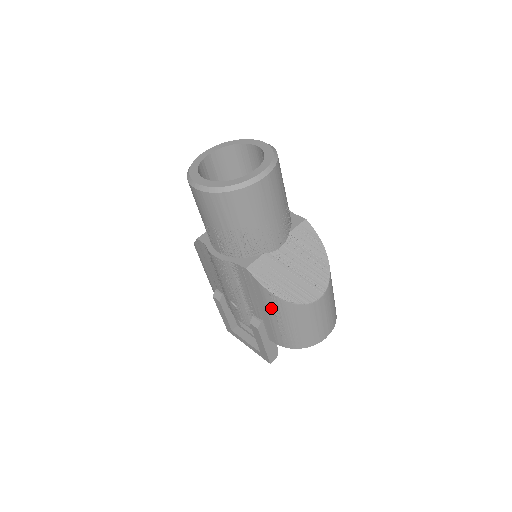
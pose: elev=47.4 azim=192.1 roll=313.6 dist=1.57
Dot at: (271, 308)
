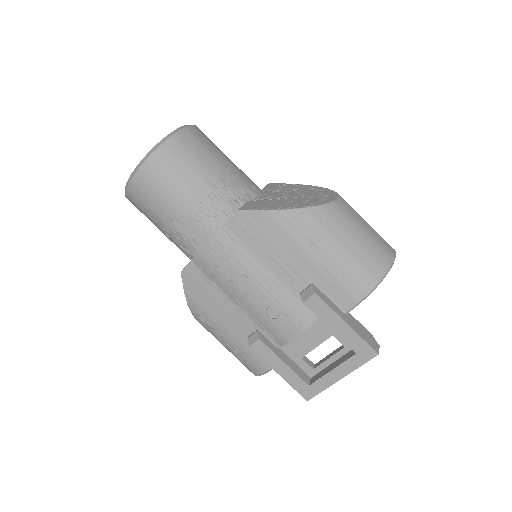
Dot at: (301, 238)
